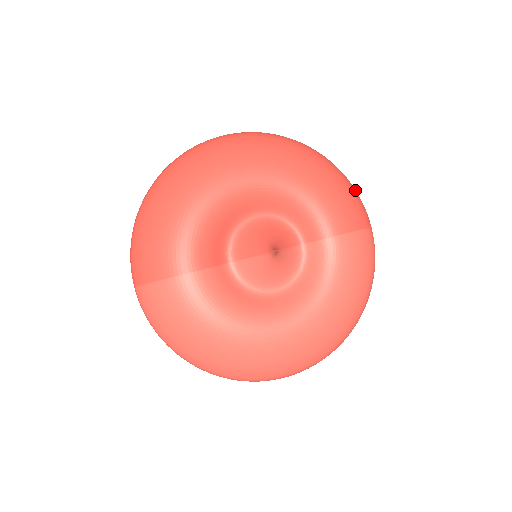
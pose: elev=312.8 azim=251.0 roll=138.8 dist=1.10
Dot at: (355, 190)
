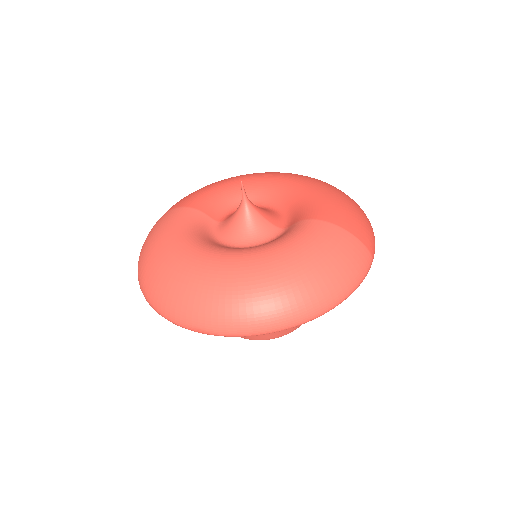
Dot at: (368, 223)
